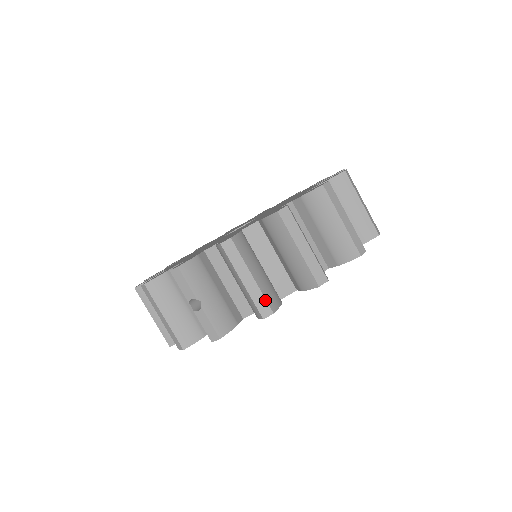
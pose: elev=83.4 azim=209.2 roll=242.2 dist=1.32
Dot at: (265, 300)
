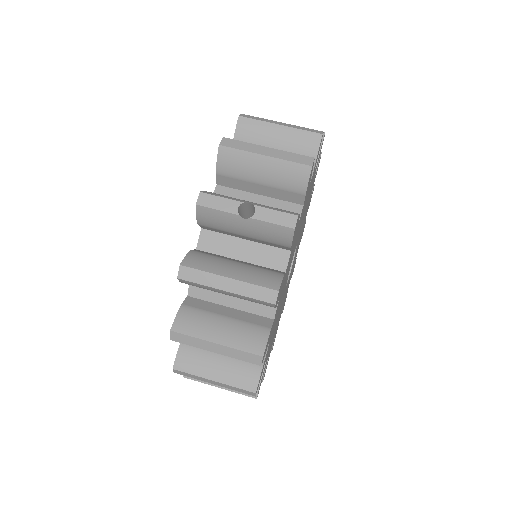
Dot at: (297, 154)
